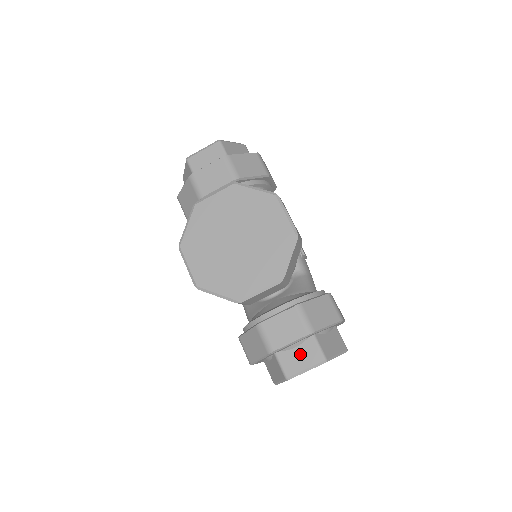
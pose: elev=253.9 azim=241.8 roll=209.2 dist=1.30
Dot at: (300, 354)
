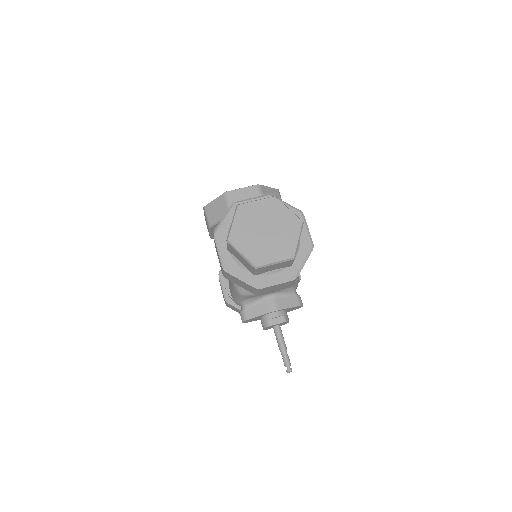
Dot at: occluded
